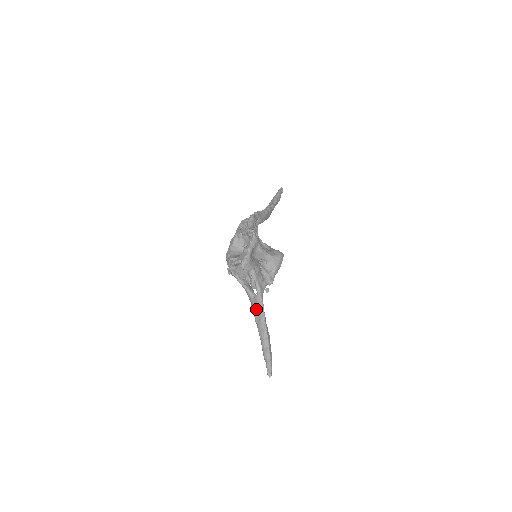
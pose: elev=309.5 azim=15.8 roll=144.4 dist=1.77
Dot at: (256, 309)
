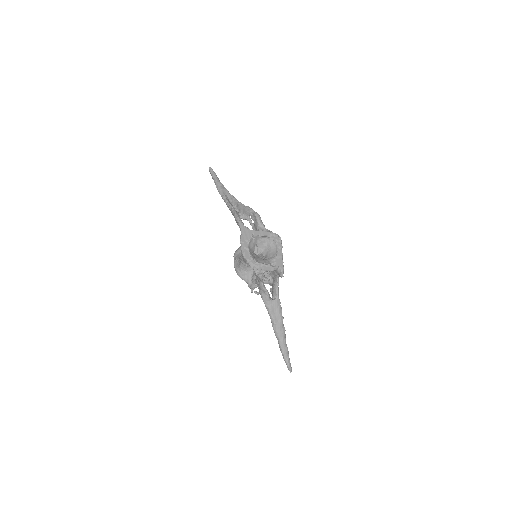
Dot at: (275, 312)
